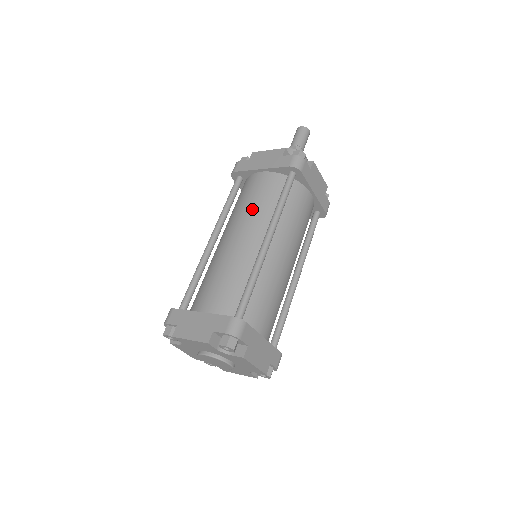
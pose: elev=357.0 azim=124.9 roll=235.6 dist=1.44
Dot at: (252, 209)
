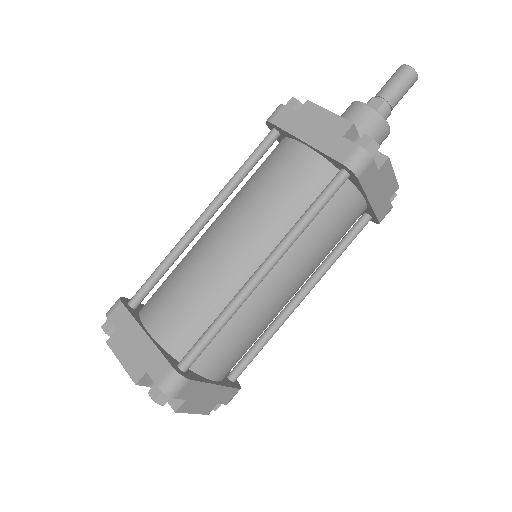
Dot at: (265, 206)
